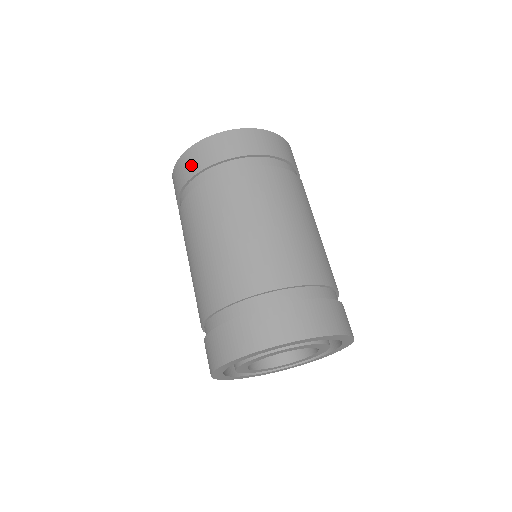
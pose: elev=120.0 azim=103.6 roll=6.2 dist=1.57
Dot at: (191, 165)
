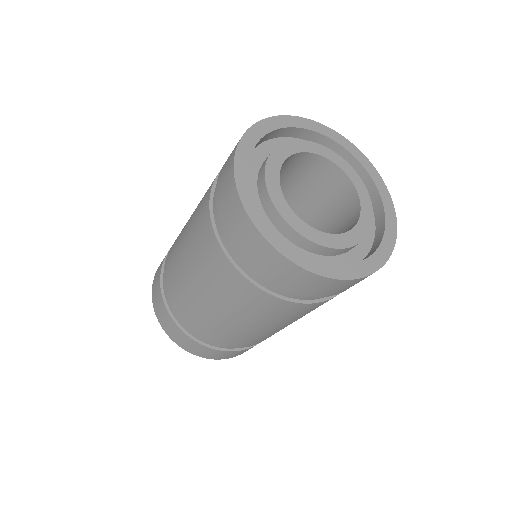
Dot at: occluded
